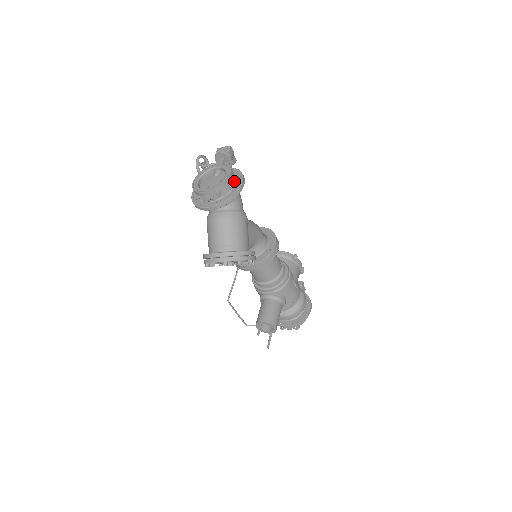
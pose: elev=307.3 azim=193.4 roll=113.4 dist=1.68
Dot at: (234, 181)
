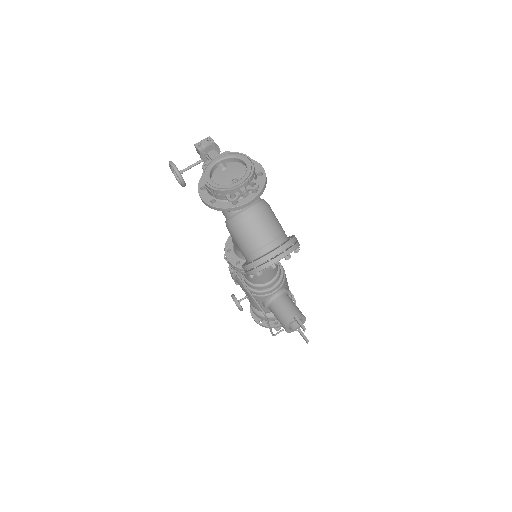
Dot at: occluded
